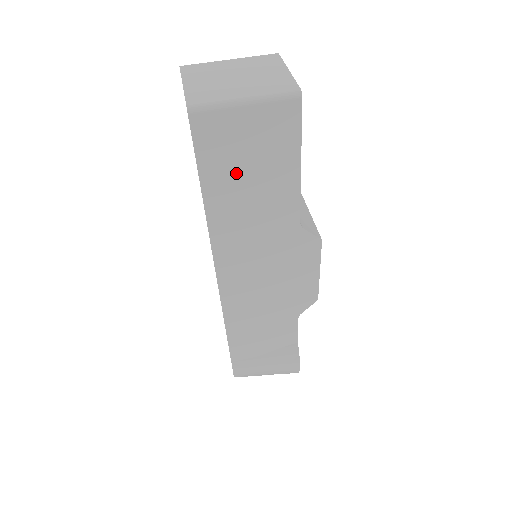
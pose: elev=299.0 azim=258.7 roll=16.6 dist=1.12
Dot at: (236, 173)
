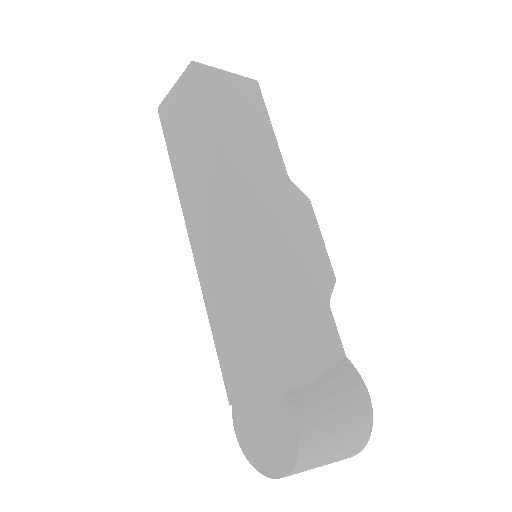
Dot at: (232, 115)
